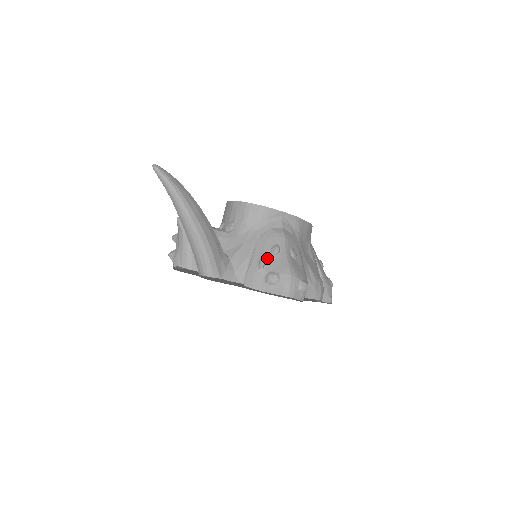
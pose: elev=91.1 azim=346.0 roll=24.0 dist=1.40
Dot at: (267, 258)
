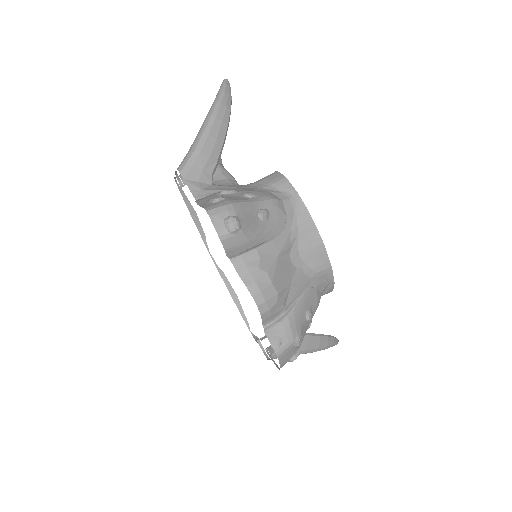
Dot at: (235, 193)
